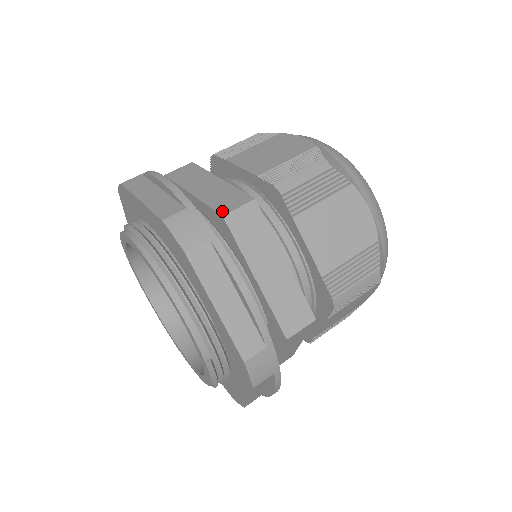
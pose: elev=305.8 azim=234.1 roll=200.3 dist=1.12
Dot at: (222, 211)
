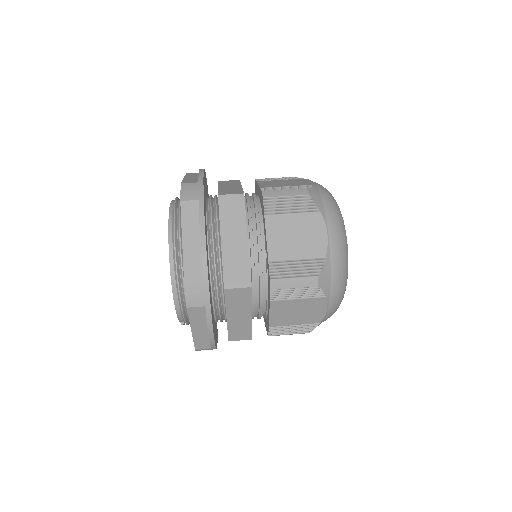
Dot at: (226, 283)
